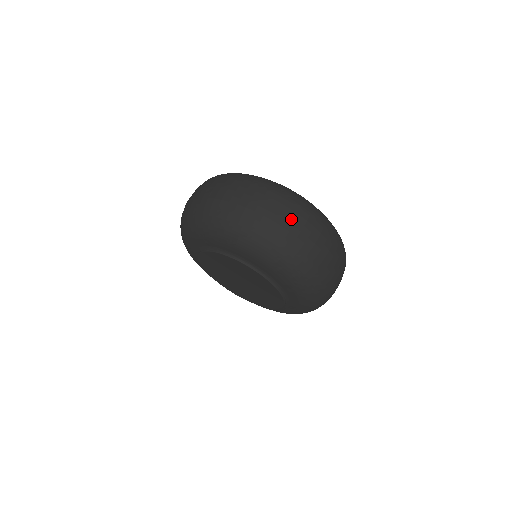
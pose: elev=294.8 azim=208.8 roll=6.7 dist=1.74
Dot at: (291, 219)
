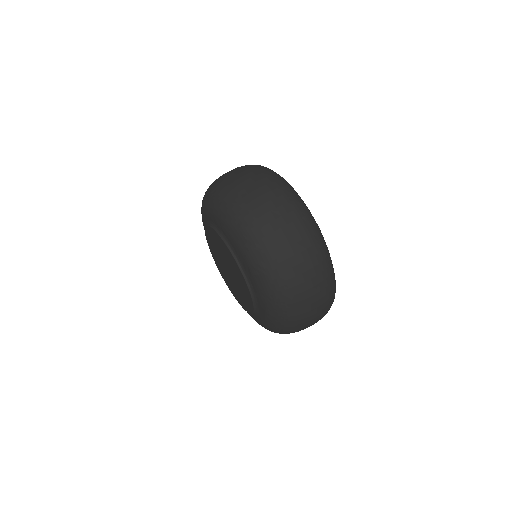
Dot at: (242, 174)
